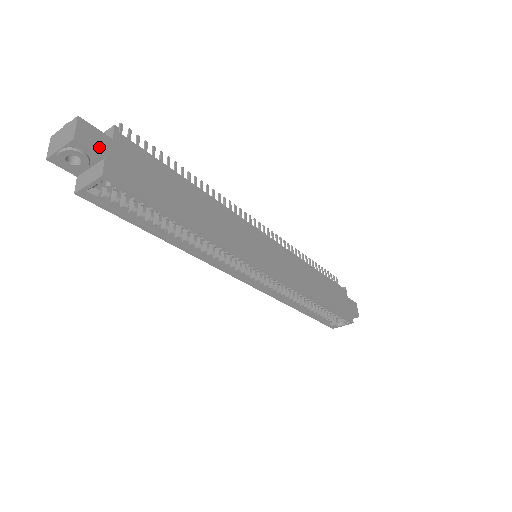
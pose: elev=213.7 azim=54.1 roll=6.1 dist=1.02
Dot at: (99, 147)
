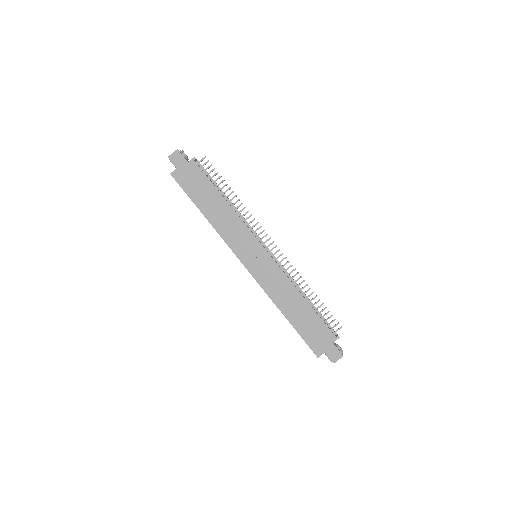
Dot at: (178, 163)
